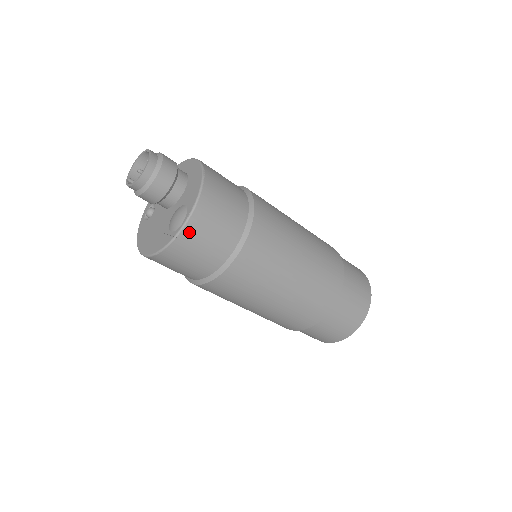
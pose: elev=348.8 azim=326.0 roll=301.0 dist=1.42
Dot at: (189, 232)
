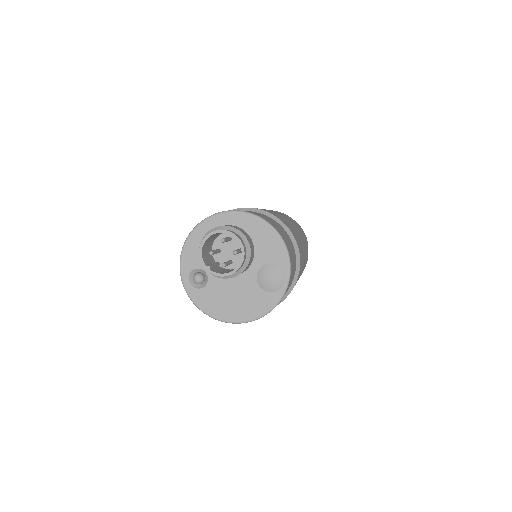
Dot at: occluded
